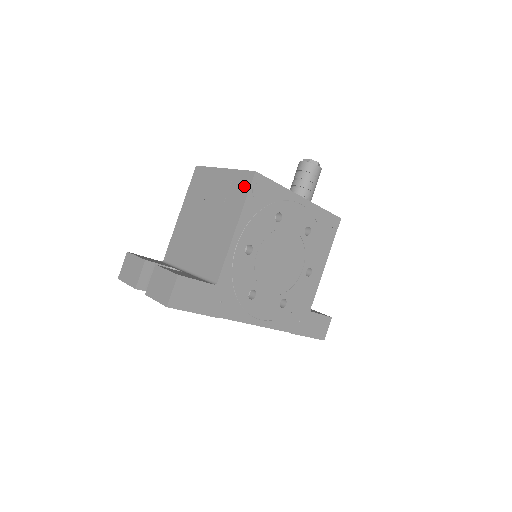
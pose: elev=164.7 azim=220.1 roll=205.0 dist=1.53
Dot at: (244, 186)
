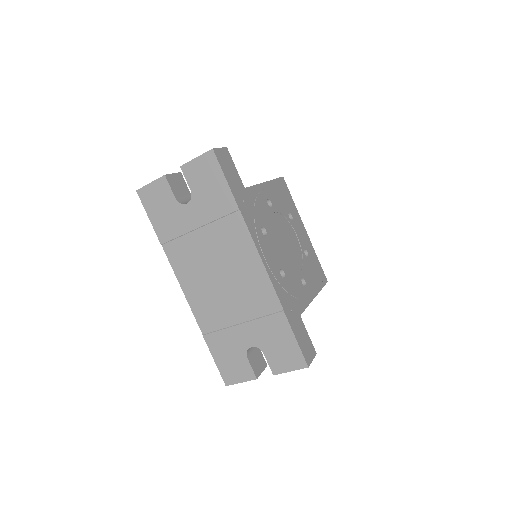
Dot at: occluded
